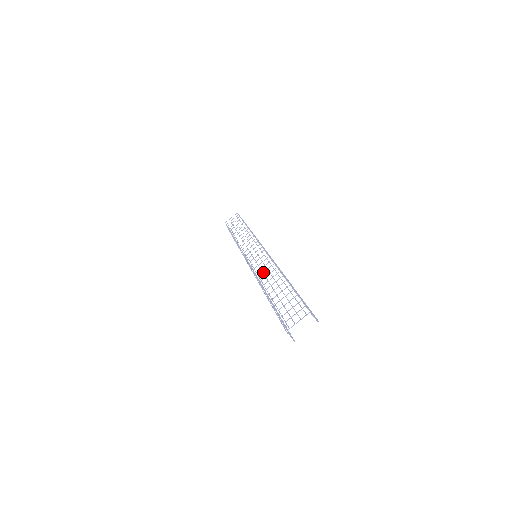
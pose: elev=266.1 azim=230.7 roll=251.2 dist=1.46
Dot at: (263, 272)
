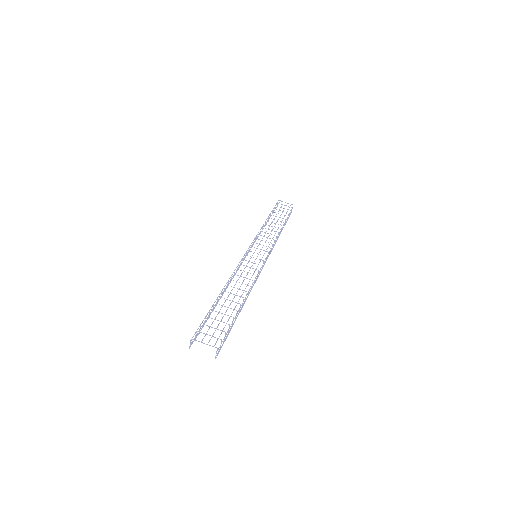
Dot at: (241, 276)
